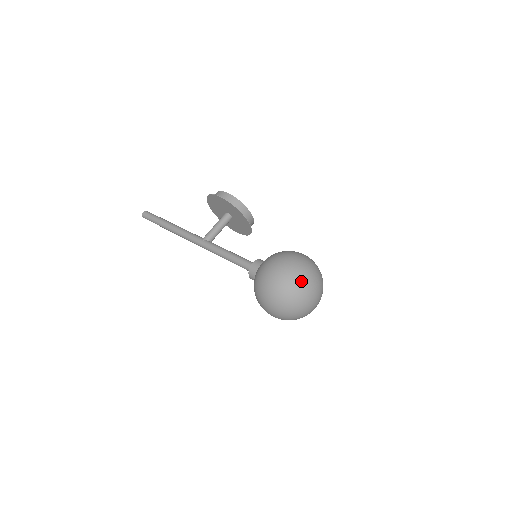
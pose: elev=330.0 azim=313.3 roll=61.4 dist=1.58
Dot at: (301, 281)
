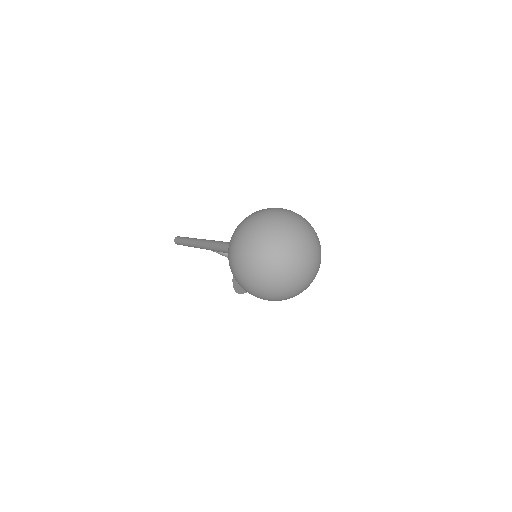
Dot at: (304, 224)
